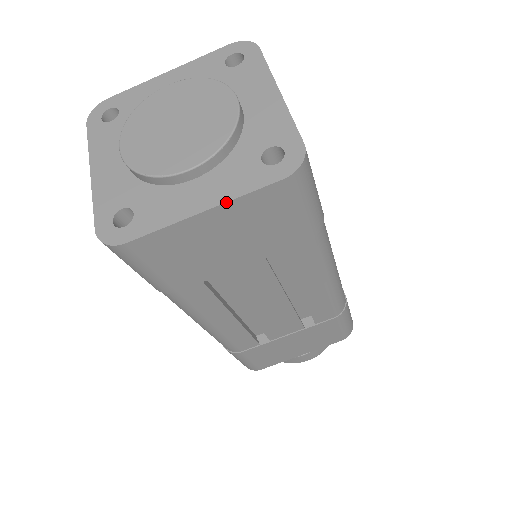
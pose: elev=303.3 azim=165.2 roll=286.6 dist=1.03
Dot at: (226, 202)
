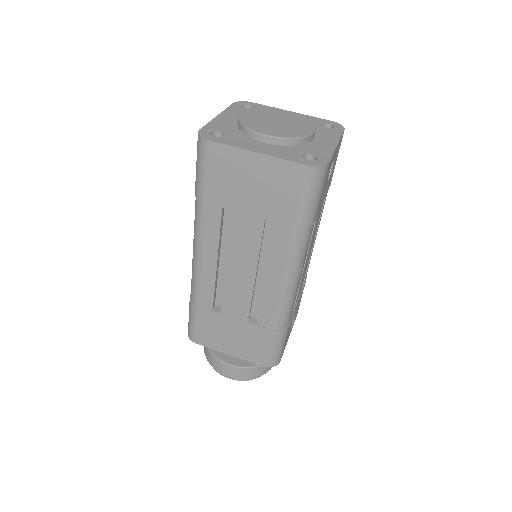
Dot at: (271, 156)
